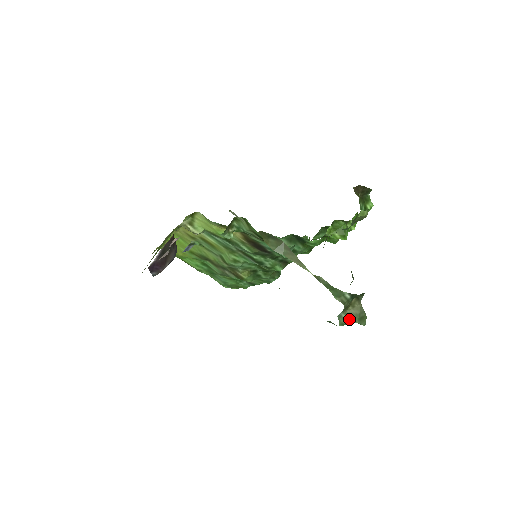
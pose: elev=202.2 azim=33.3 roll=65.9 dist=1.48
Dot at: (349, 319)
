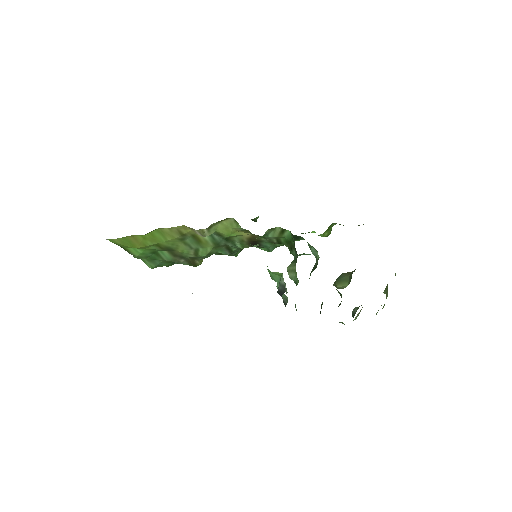
Dot at: (355, 318)
